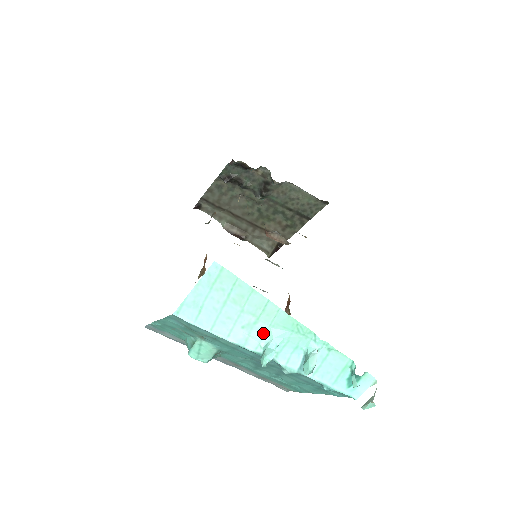
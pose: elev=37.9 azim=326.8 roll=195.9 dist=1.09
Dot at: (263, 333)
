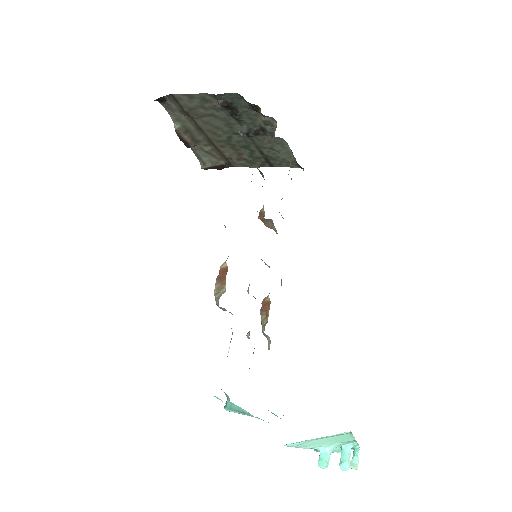
Dot at: (329, 445)
